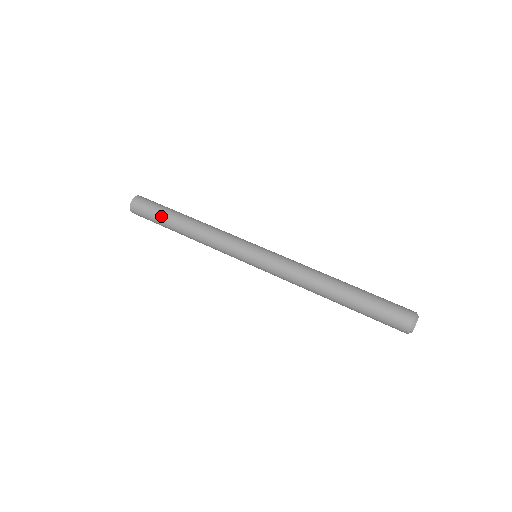
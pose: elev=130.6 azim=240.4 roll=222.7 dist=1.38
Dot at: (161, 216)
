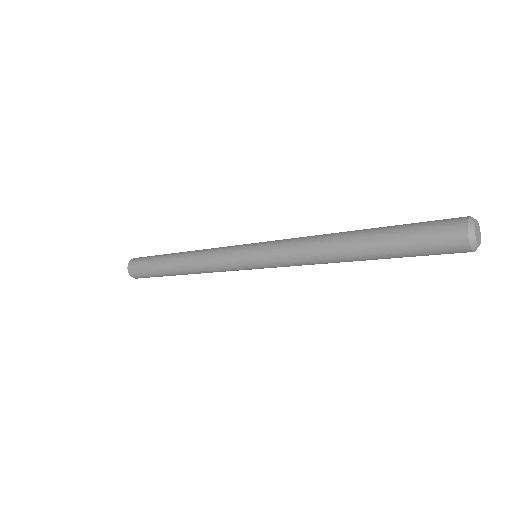
Dot at: (156, 259)
